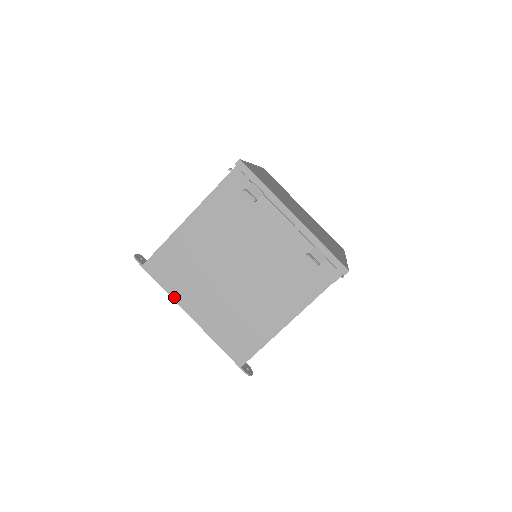
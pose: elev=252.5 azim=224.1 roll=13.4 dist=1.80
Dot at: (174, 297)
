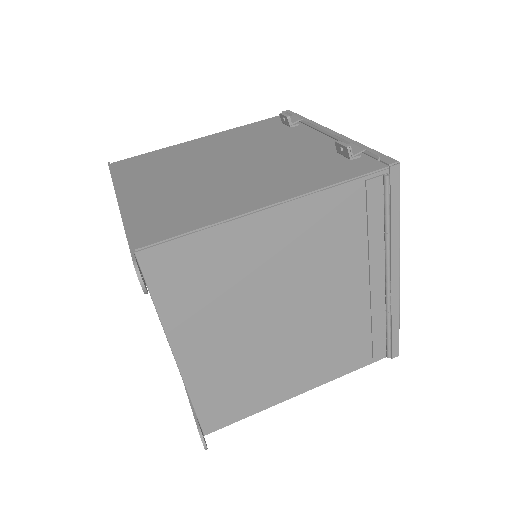
Dot at: (117, 183)
